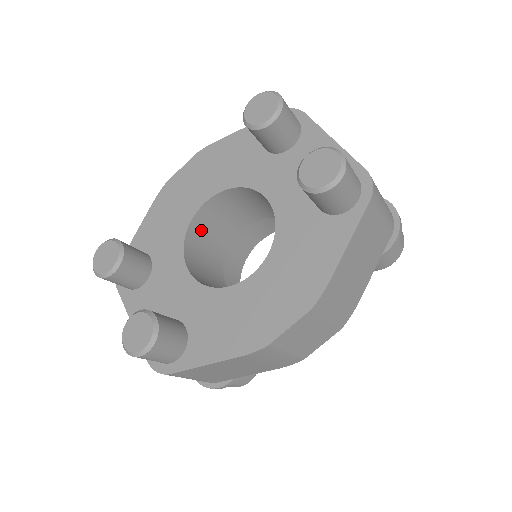
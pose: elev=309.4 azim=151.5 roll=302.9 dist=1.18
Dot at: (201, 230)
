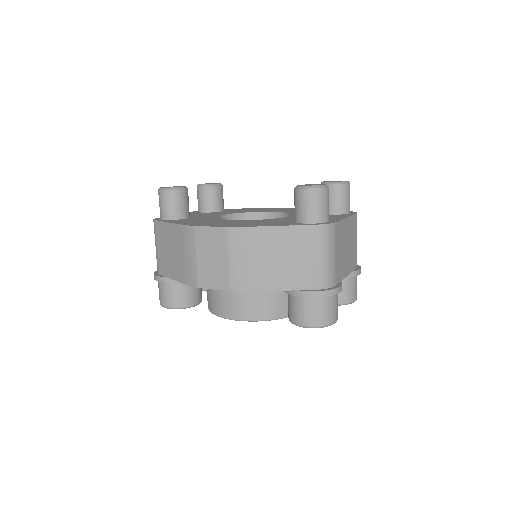
Dot at: occluded
